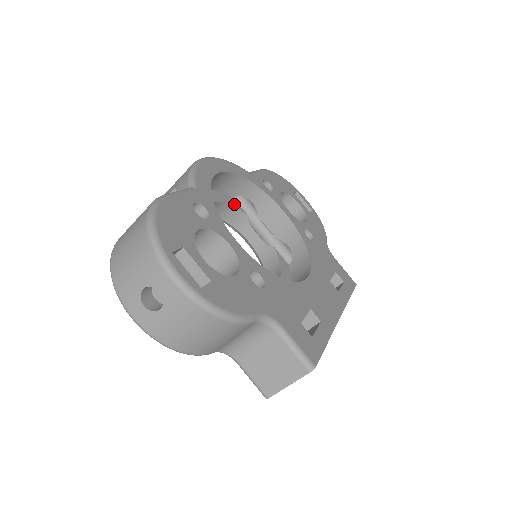
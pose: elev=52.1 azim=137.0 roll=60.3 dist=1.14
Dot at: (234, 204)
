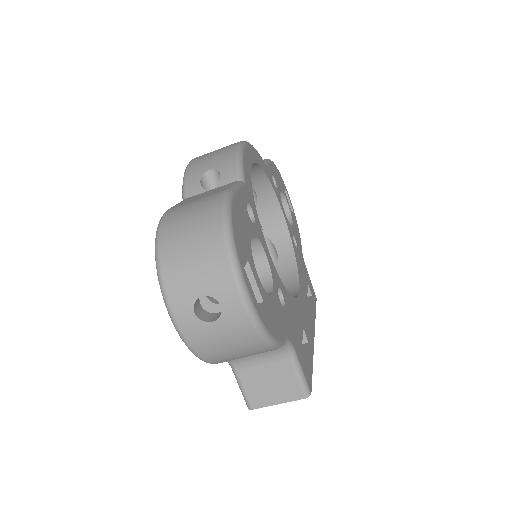
Dot at: occluded
